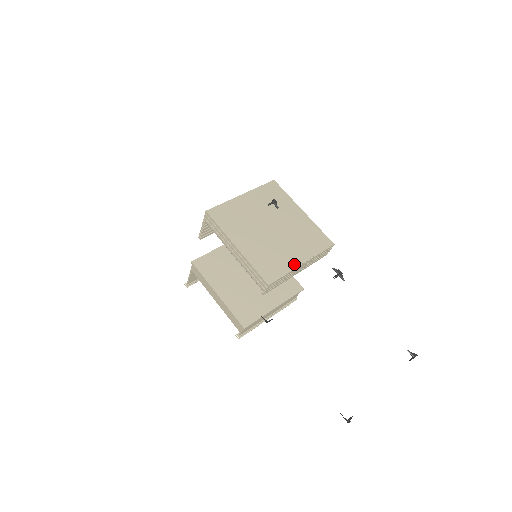
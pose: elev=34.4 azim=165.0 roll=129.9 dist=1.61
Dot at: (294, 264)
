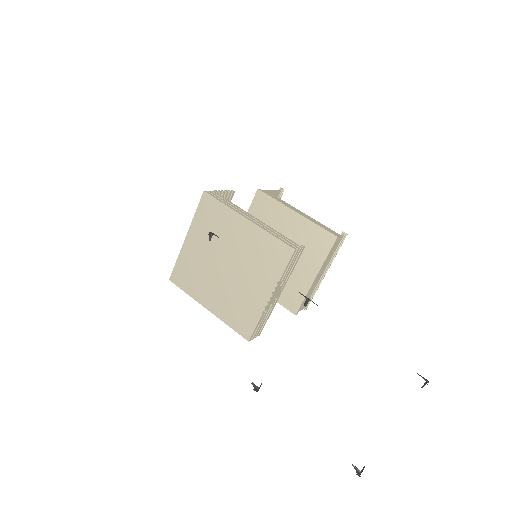
Dot at: (262, 303)
